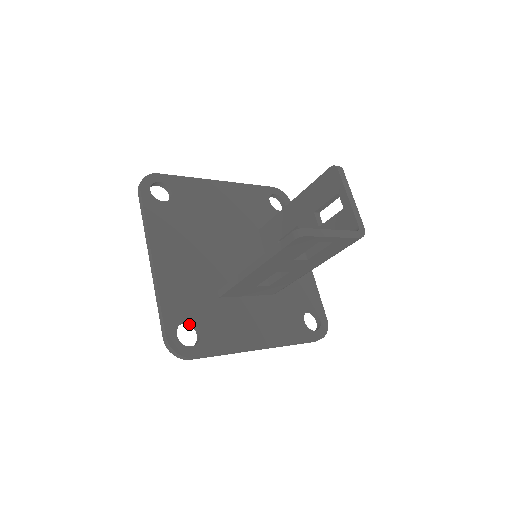
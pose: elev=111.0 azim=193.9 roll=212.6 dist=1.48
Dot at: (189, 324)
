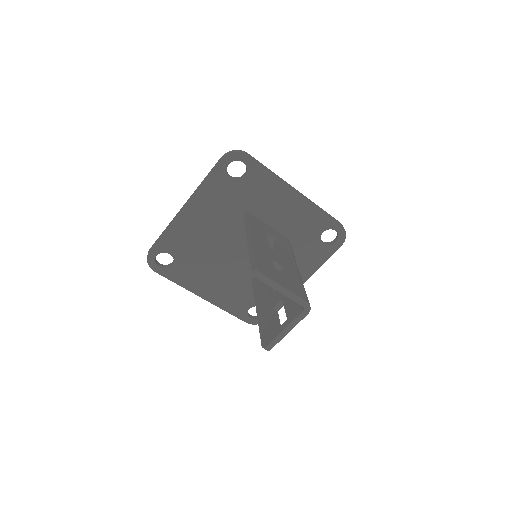
Dot at: occluded
